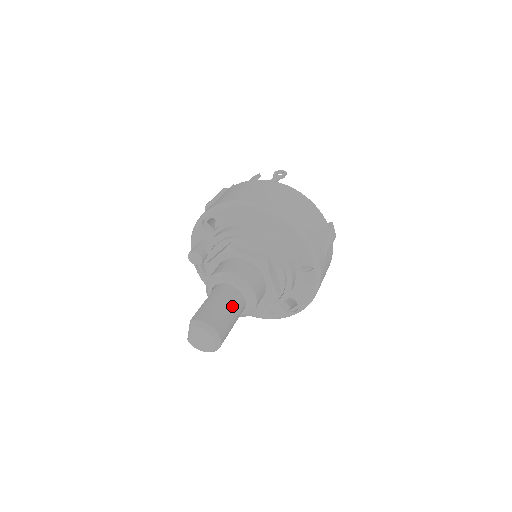
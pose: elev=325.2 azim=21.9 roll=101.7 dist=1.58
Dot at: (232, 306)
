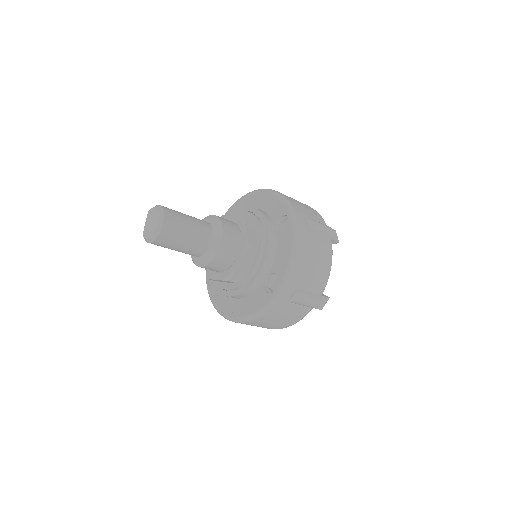
Dot at: (193, 219)
